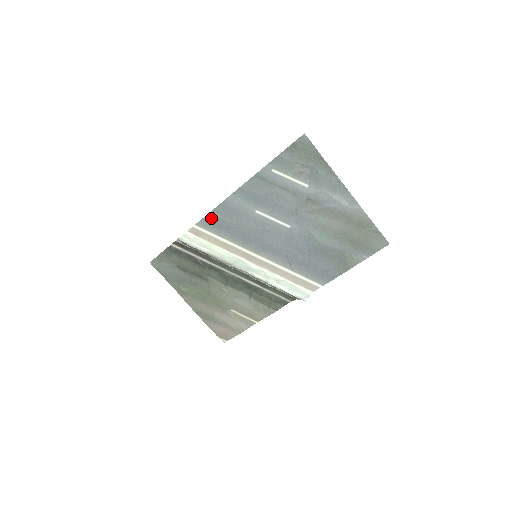
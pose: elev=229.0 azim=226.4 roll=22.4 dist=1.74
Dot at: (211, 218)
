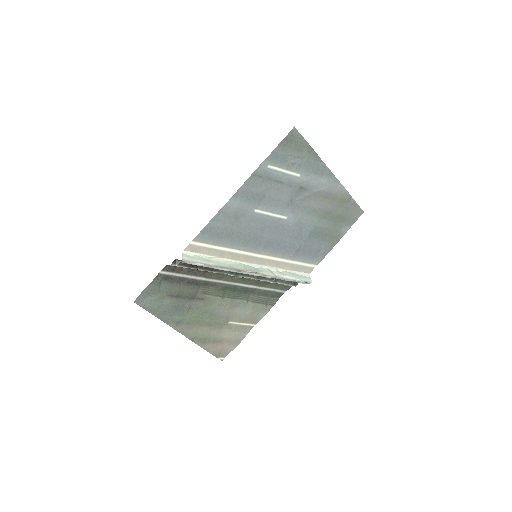
Dot at: (210, 229)
